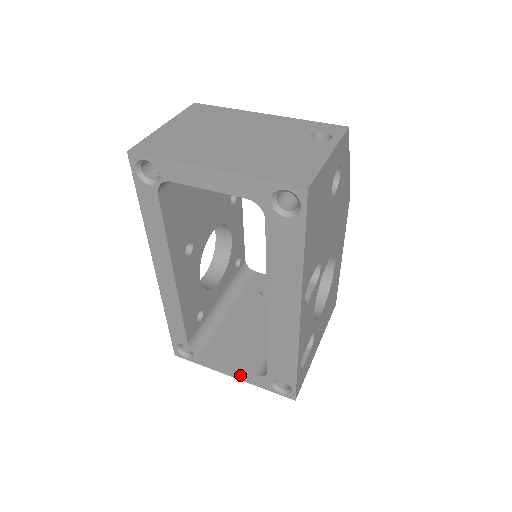
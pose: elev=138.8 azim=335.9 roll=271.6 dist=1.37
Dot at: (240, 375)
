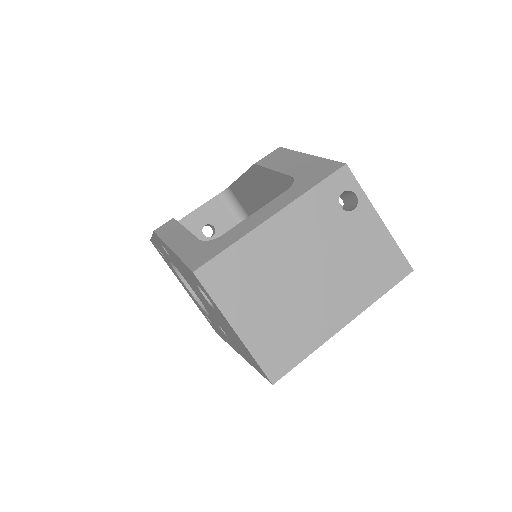
Dot at: occluded
